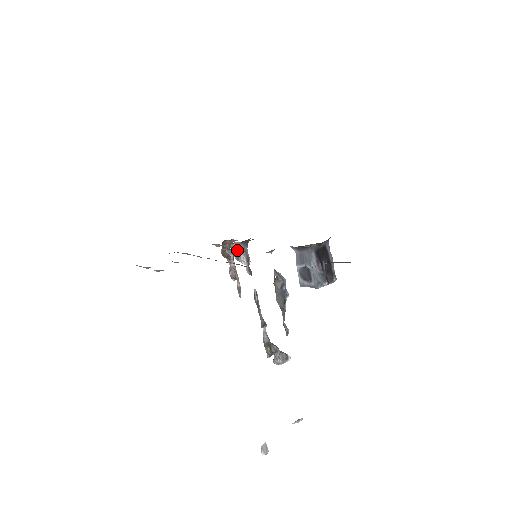
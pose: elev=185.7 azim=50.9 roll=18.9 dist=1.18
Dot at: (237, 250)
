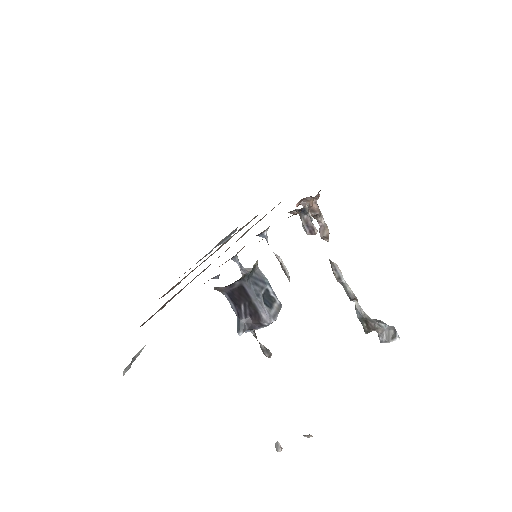
Dot at: (300, 218)
